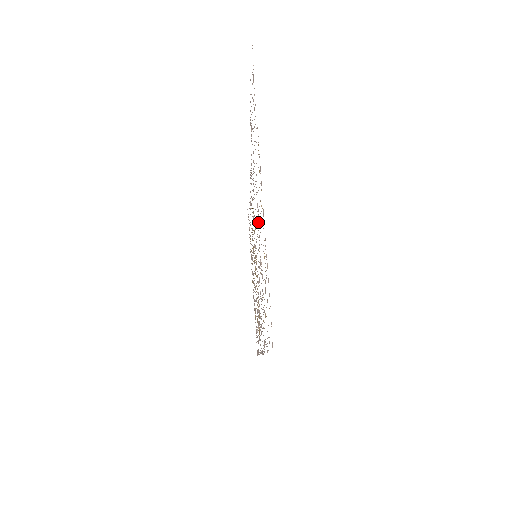
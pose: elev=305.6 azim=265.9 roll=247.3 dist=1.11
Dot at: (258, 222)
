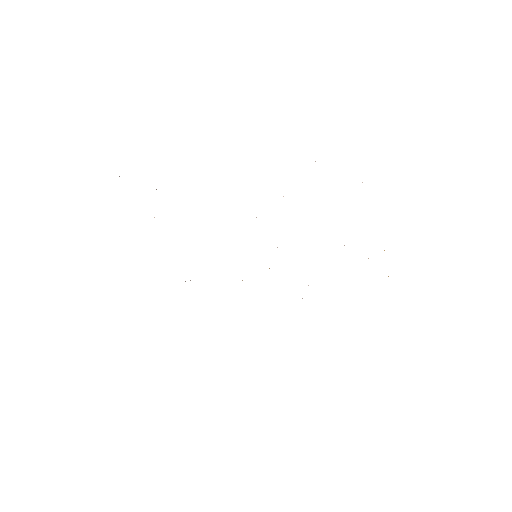
Dot at: occluded
